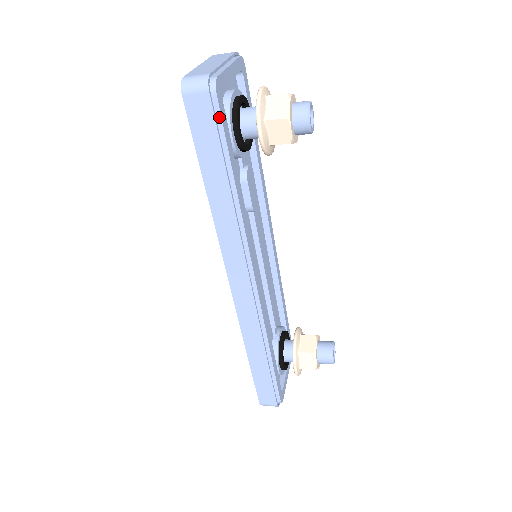
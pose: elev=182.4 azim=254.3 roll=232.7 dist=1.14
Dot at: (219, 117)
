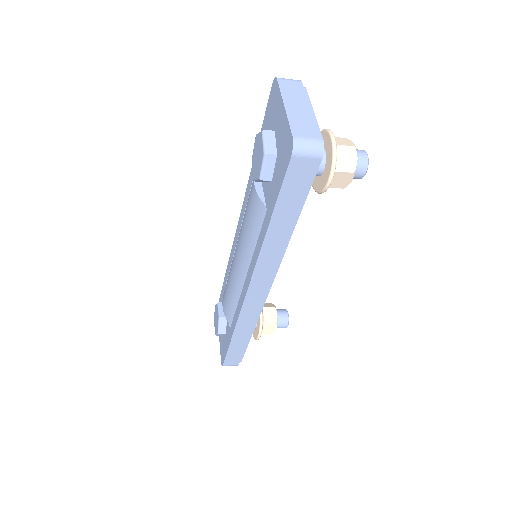
Dot at: (313, 176)
